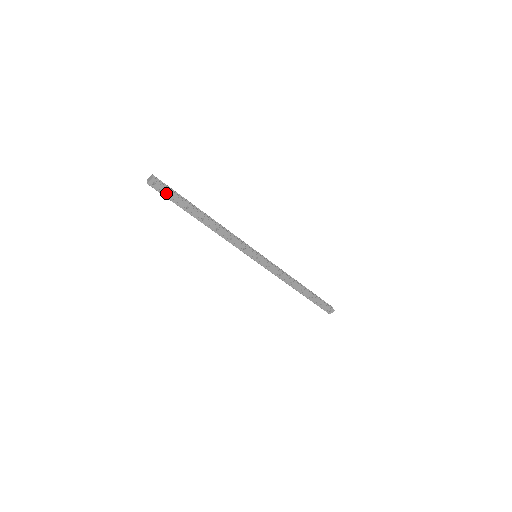
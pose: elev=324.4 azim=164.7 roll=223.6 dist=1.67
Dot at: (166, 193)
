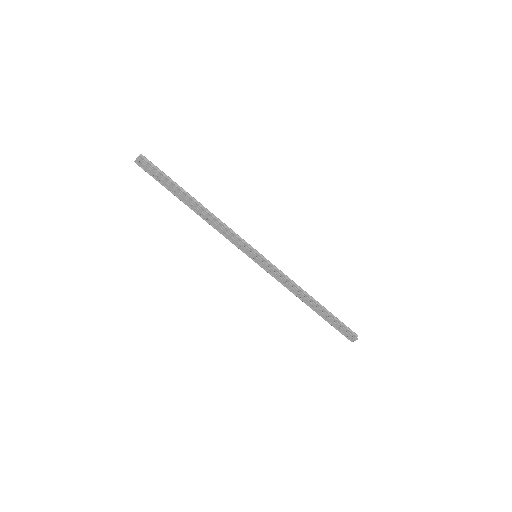
Dot at: (153, 174)
